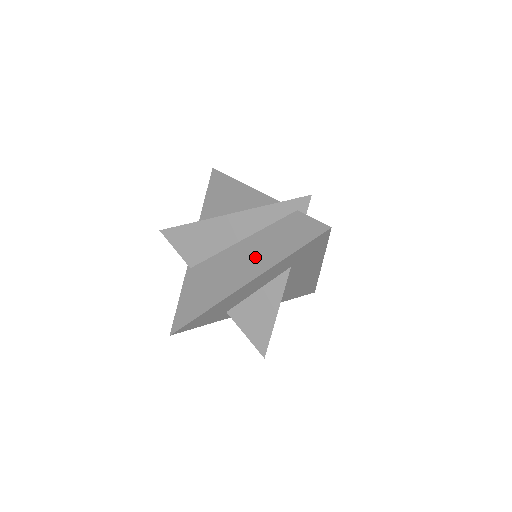
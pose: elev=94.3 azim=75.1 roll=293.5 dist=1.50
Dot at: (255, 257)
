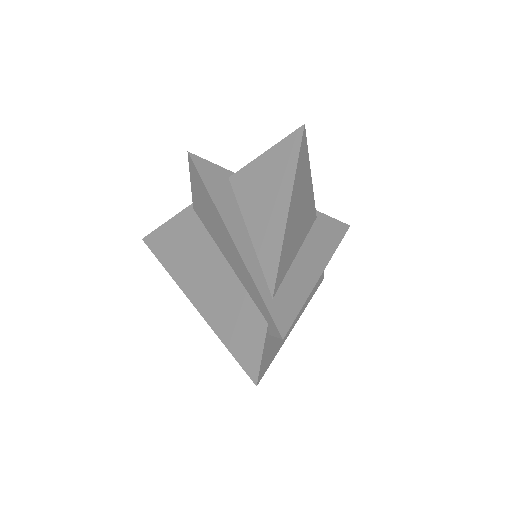
Dot at: (215, 296)
